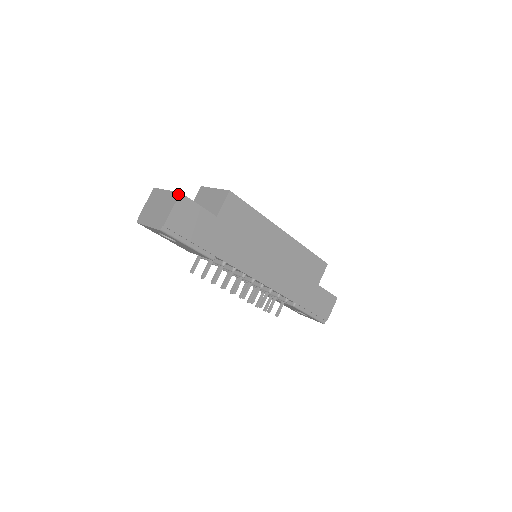
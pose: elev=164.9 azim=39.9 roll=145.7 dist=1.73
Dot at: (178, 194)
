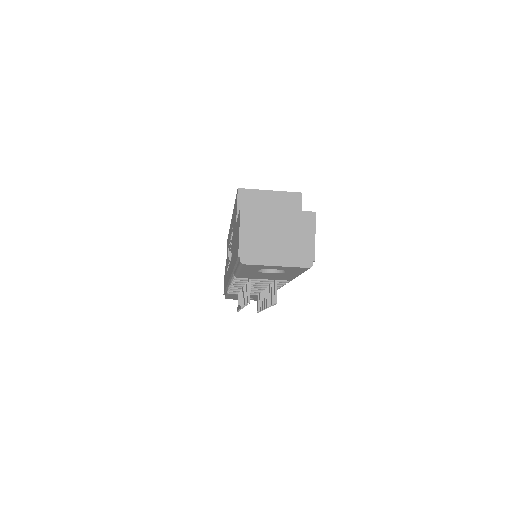
Dot at: (313, 214)
